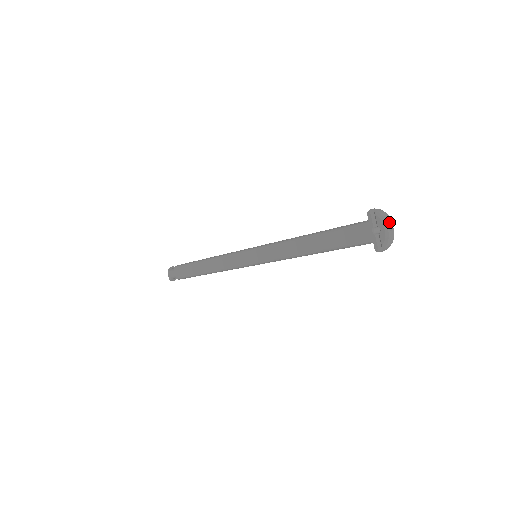
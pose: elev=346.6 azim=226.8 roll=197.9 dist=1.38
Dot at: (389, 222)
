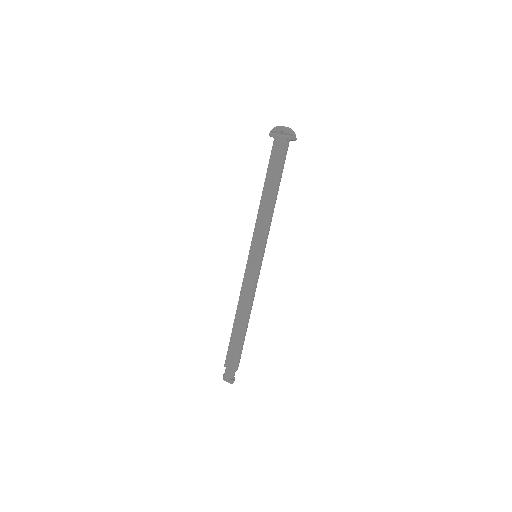
Dot at: (282, 126)
